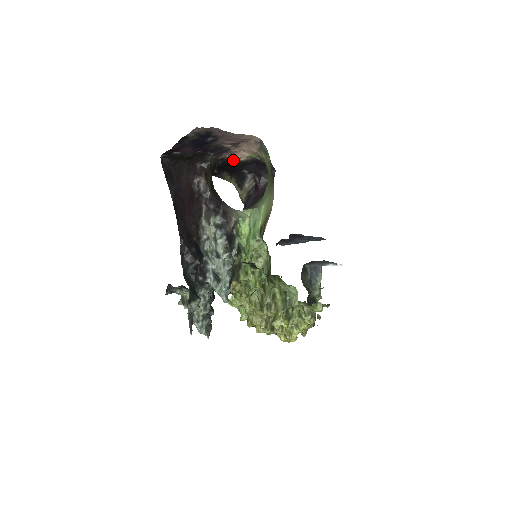
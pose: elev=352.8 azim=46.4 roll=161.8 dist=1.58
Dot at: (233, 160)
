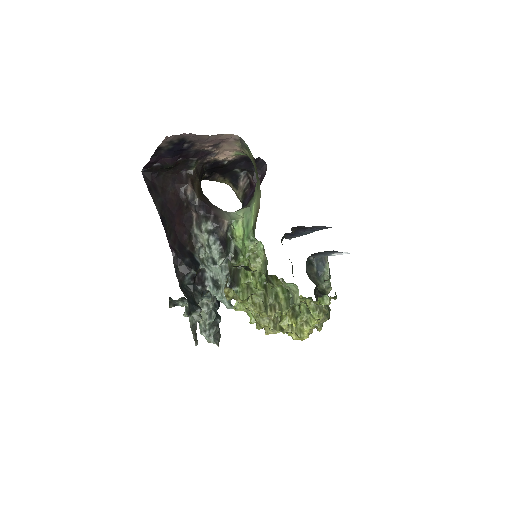
Dot at: (221, 161)
